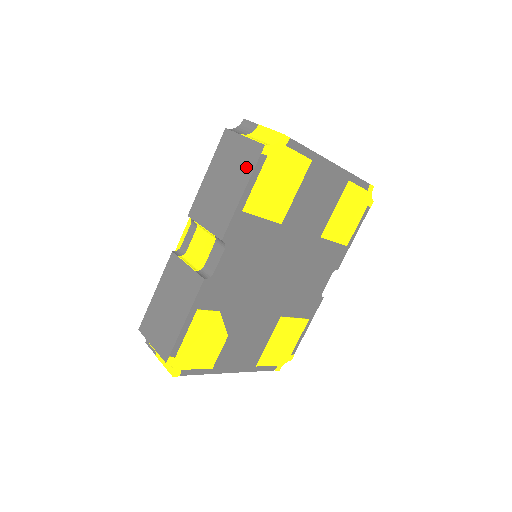
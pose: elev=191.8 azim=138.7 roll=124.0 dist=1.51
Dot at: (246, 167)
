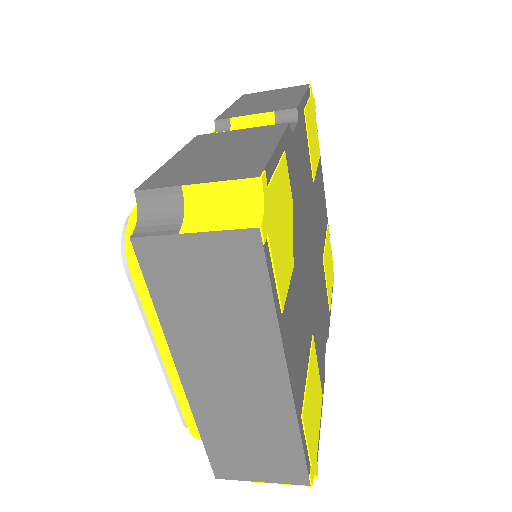
Dot at: (295, 91)
